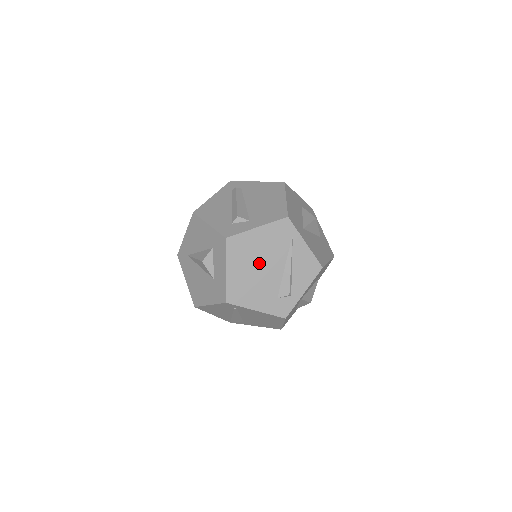
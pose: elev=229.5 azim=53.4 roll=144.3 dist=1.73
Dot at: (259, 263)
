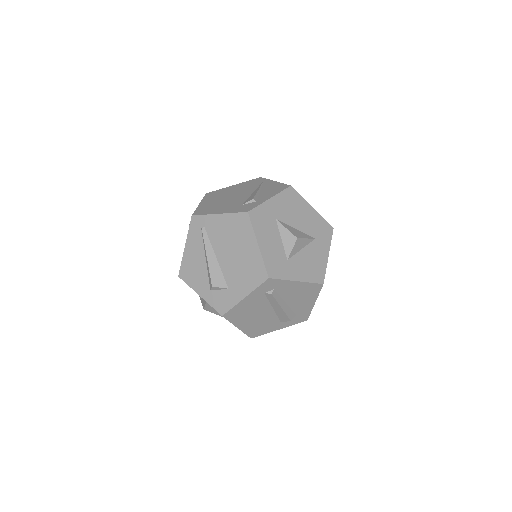
Dot at: (230, 196)
